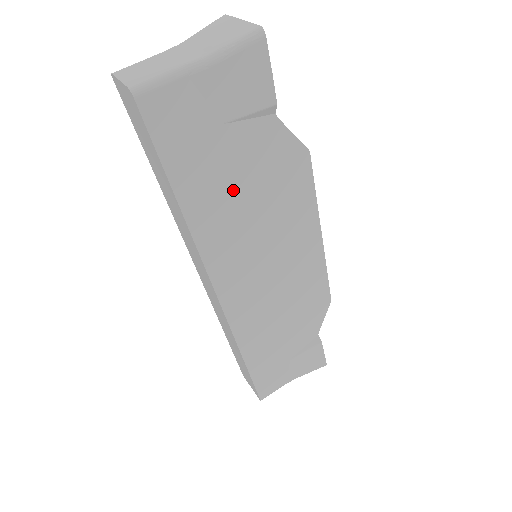
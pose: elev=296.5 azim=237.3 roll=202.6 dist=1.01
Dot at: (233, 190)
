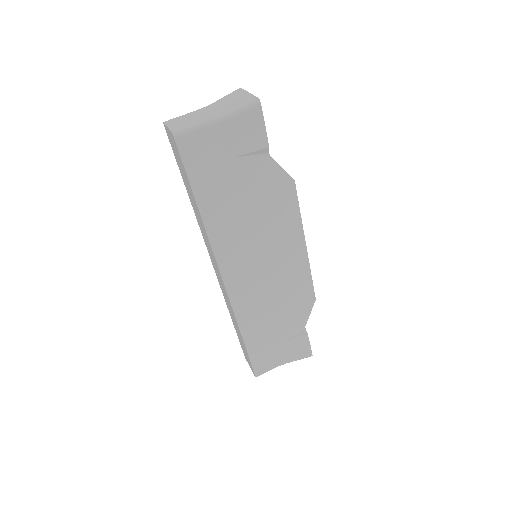
Dot at: (237, 203)
